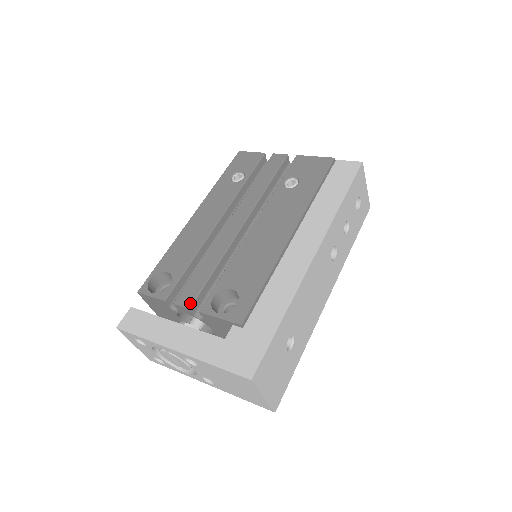
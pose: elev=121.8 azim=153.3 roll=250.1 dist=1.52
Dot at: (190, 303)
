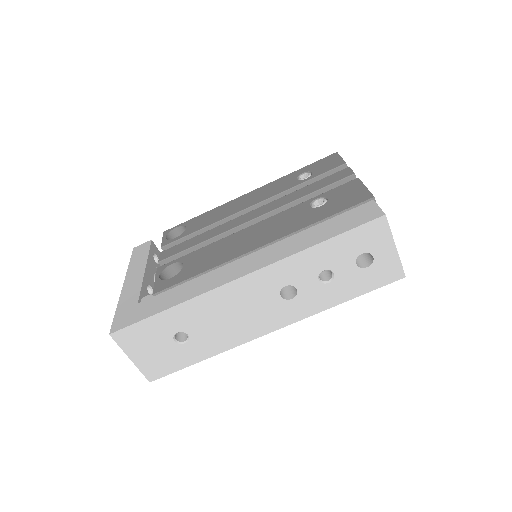
Dot at: (163, 258)
